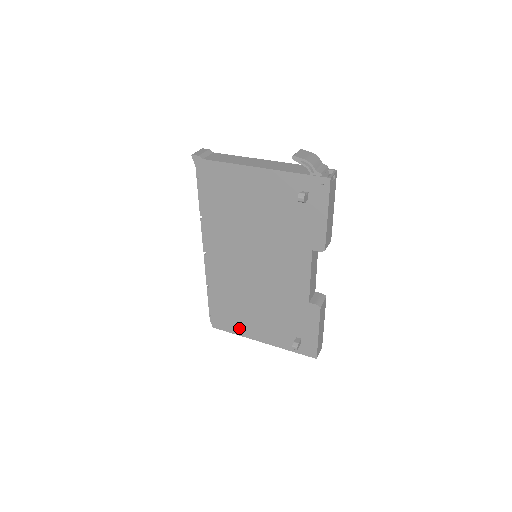
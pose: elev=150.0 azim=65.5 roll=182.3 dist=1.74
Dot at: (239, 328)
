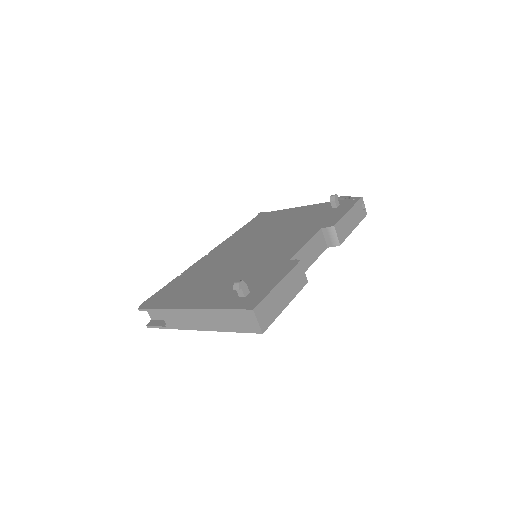
Dot at: (173, 301)
